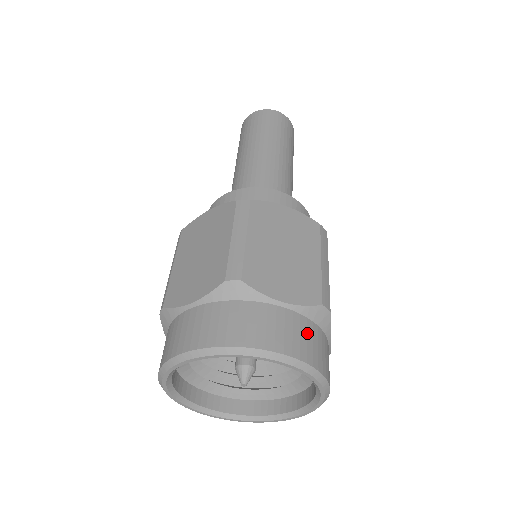
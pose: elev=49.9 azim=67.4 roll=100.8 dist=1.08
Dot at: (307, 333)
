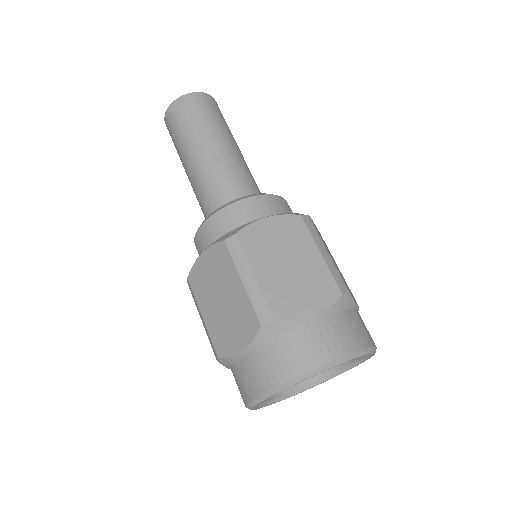
Dot at: occluded
